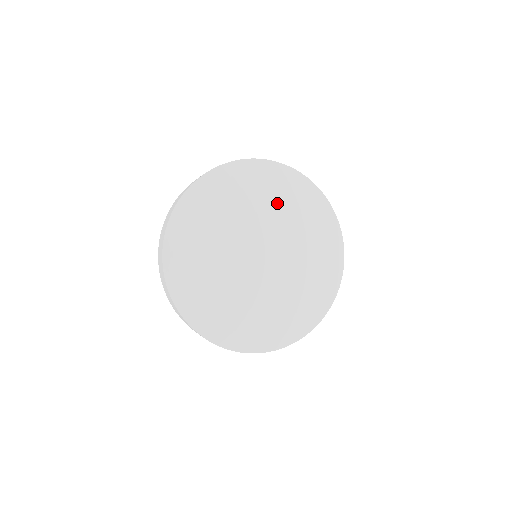
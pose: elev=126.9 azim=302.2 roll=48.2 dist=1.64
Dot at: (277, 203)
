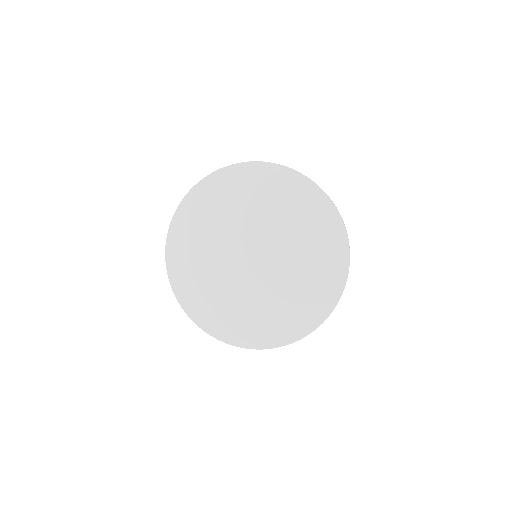
Dot at: (218, 216)
